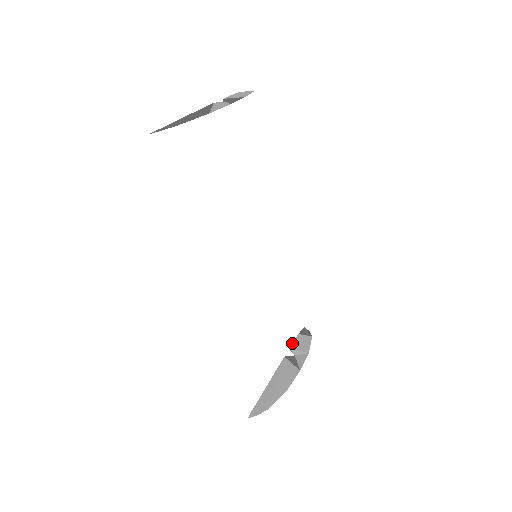
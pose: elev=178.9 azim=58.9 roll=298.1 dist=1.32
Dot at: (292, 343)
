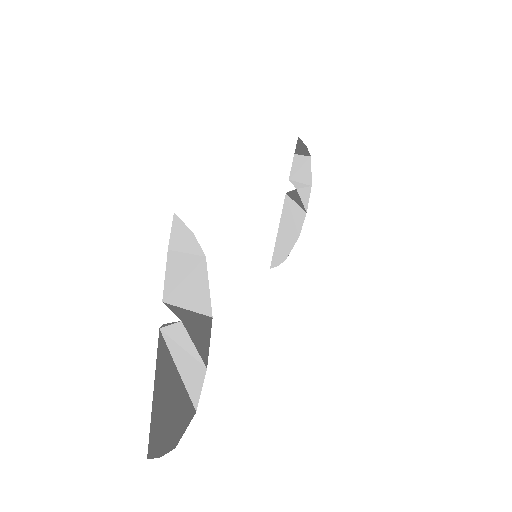
Dot at: (290, 171)
